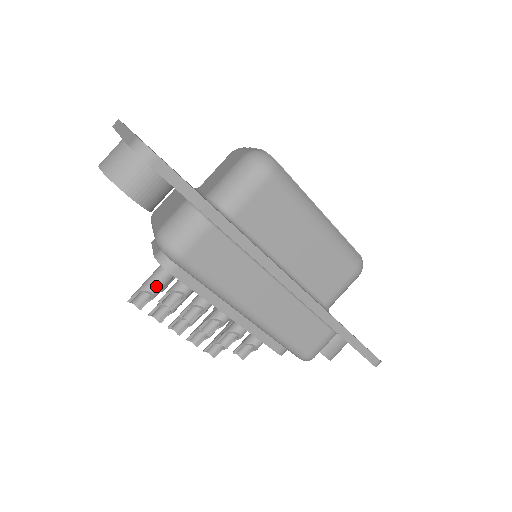
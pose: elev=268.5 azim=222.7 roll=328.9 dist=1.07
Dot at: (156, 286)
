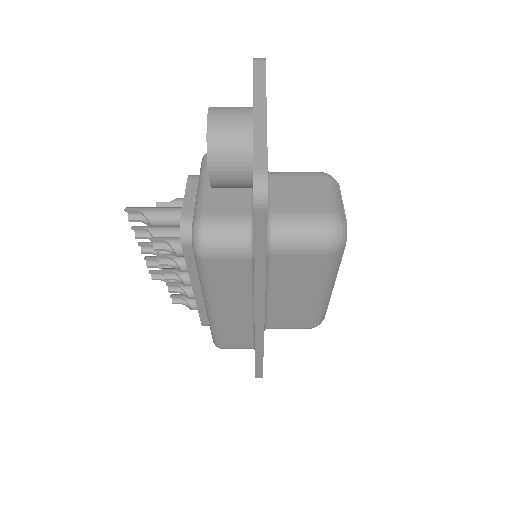
Dot at: (159, 223)
